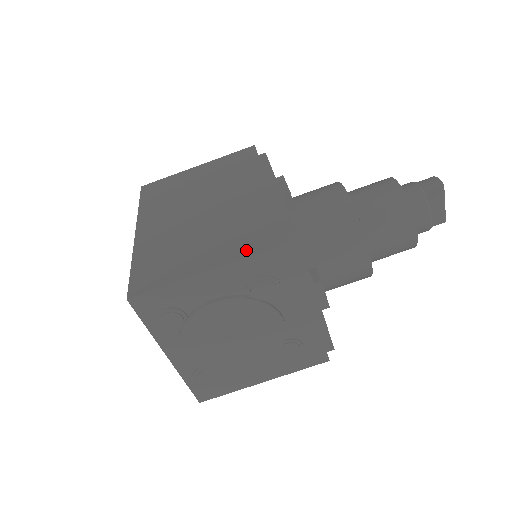
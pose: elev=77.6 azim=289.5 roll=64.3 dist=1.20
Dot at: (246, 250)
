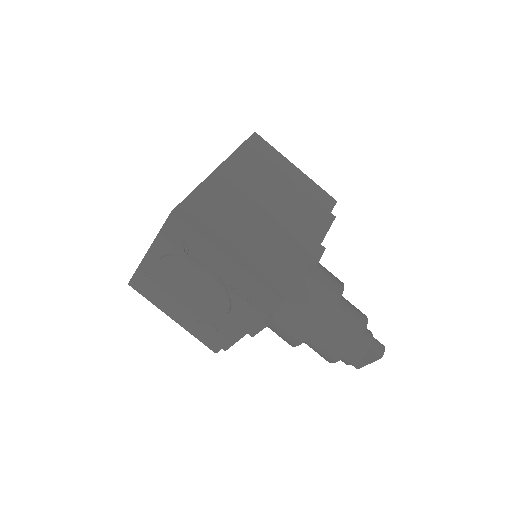
Dot at: (258, 272)
